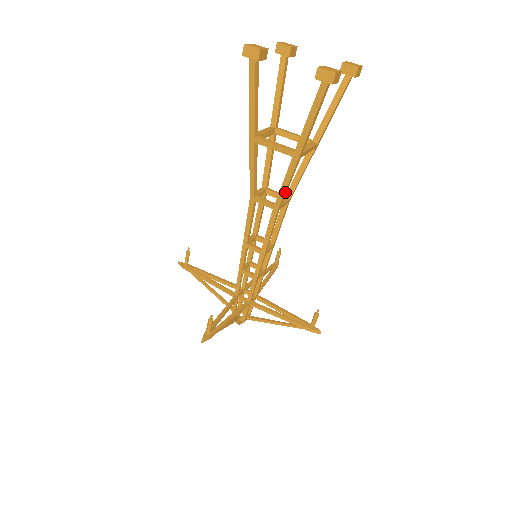
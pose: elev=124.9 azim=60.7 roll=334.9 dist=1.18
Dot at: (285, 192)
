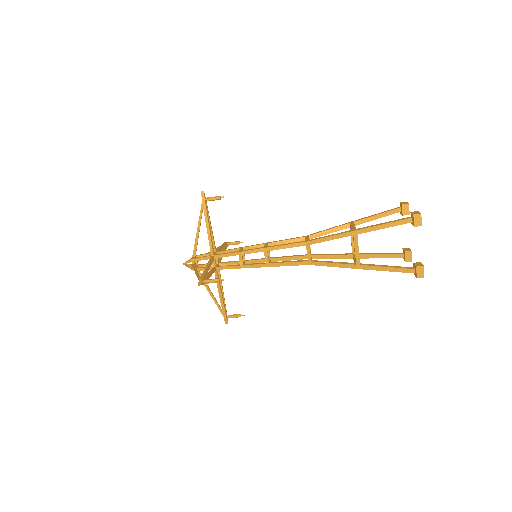
Dot at: occluded
